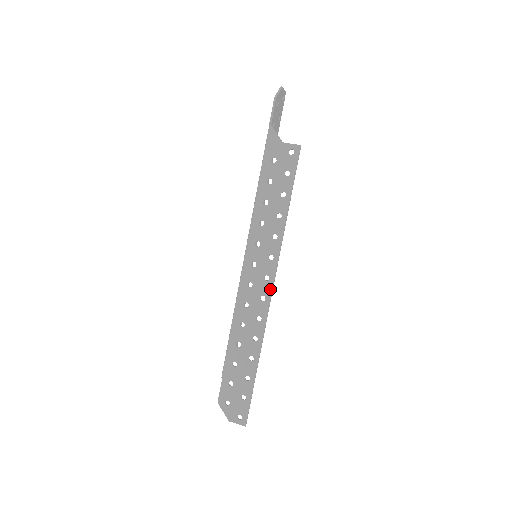
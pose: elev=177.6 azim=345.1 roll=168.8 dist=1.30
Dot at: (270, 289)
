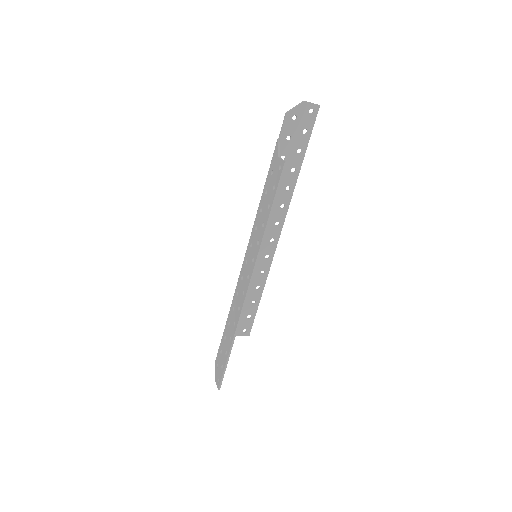
Dot at: (247, 287)
